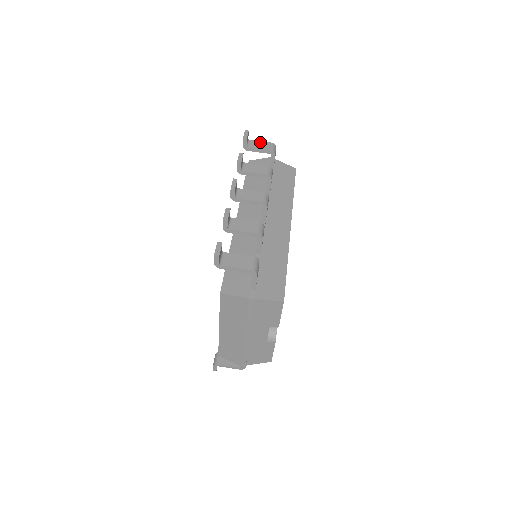
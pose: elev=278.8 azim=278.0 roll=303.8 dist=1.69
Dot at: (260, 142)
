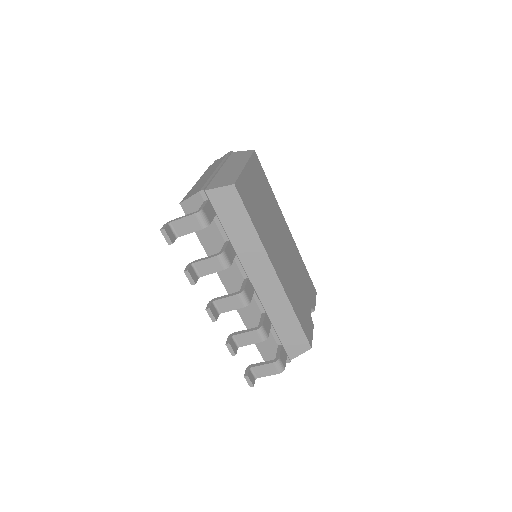
Dot at: (183, 221)
